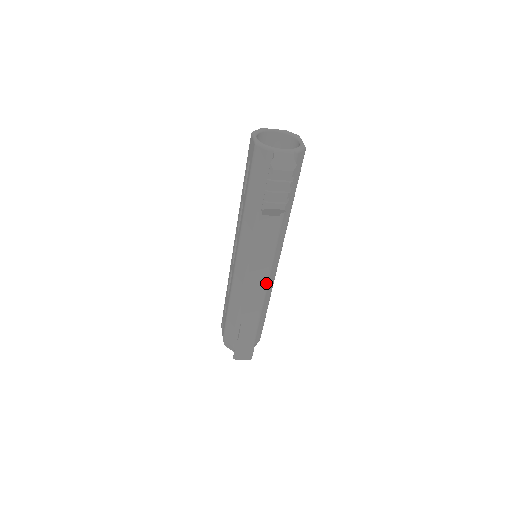
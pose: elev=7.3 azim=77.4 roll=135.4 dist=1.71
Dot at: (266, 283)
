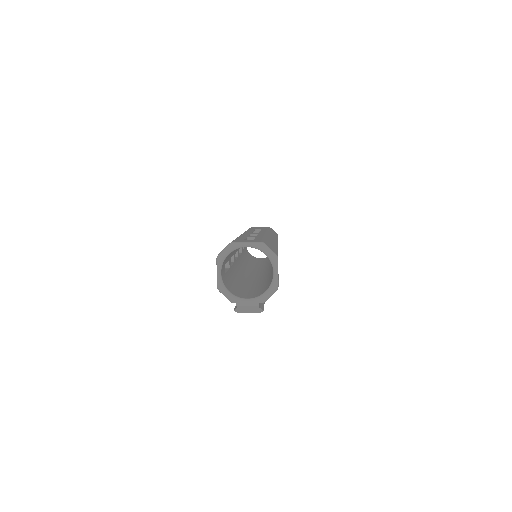
Dot at: occluded
